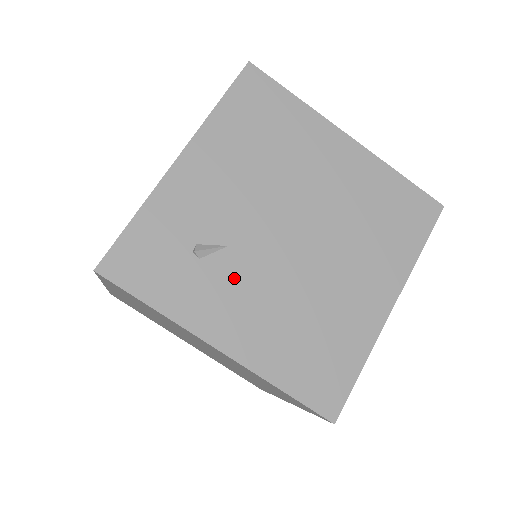
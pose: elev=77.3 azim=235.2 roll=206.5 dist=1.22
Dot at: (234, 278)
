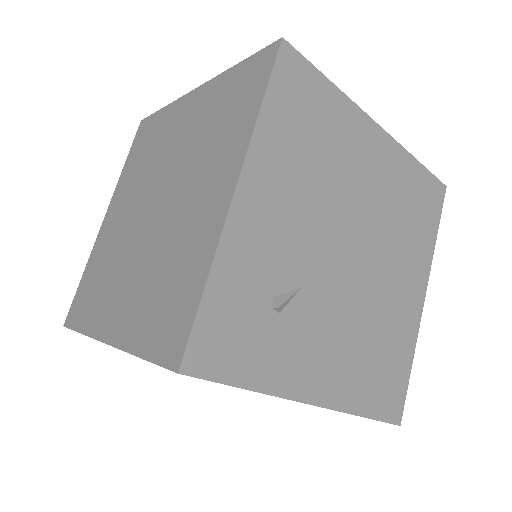
Dot at: (312, 322)
